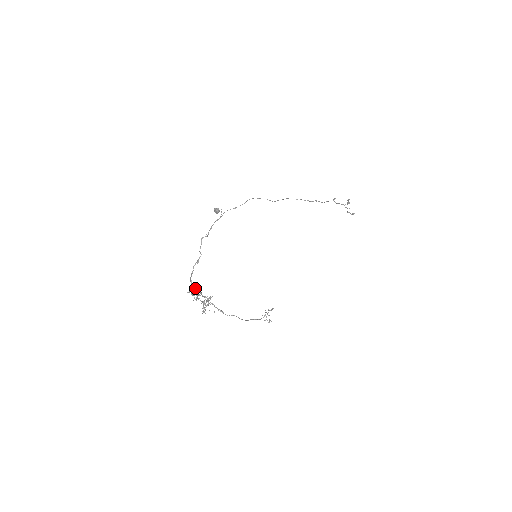
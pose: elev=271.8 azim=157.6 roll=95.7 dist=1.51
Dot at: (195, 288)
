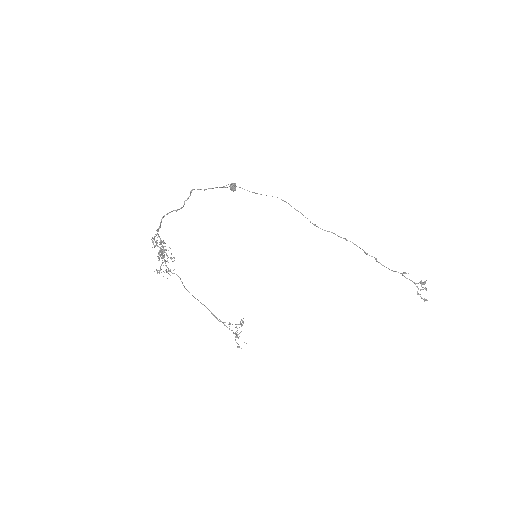
Dot at: (163, 242)
